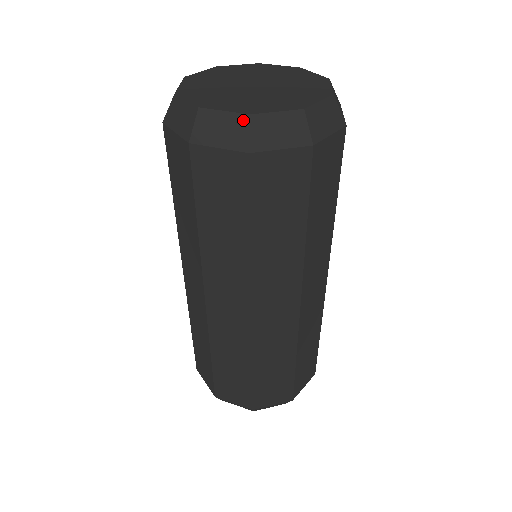
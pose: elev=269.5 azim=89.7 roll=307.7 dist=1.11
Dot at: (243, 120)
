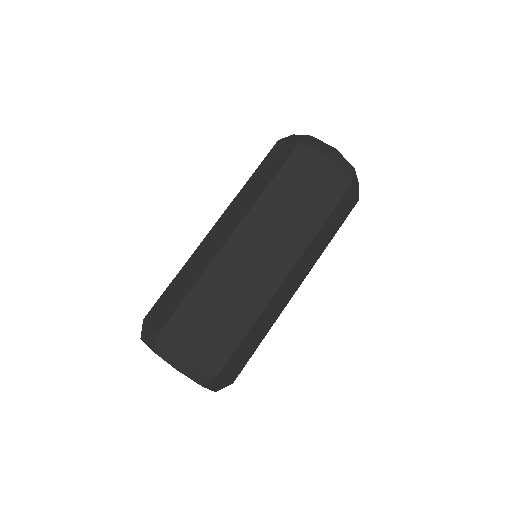
Dot at: (332, 149)
